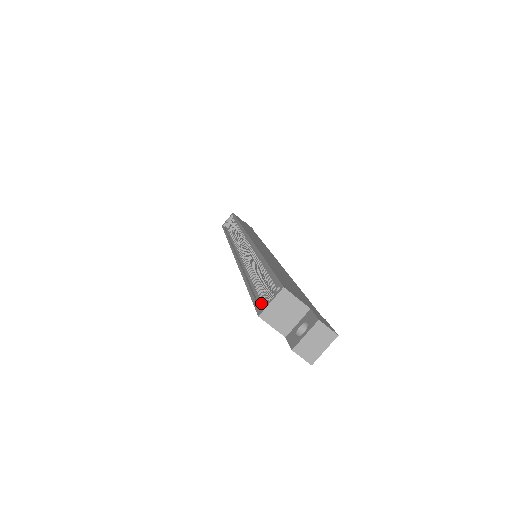
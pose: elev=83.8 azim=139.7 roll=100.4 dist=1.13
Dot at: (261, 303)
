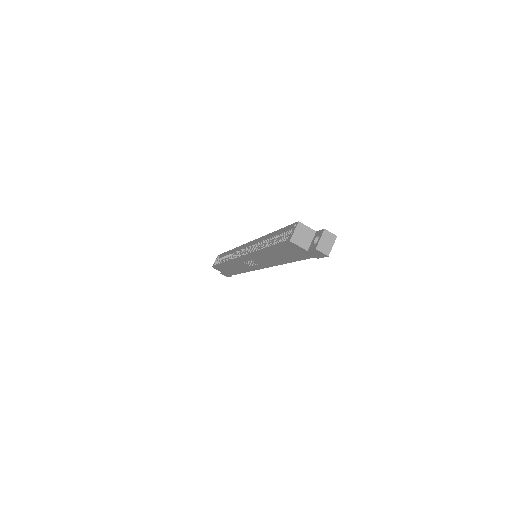
Dot at: occluded
